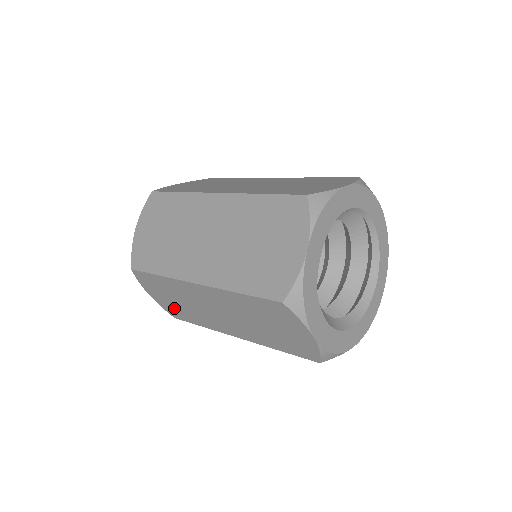
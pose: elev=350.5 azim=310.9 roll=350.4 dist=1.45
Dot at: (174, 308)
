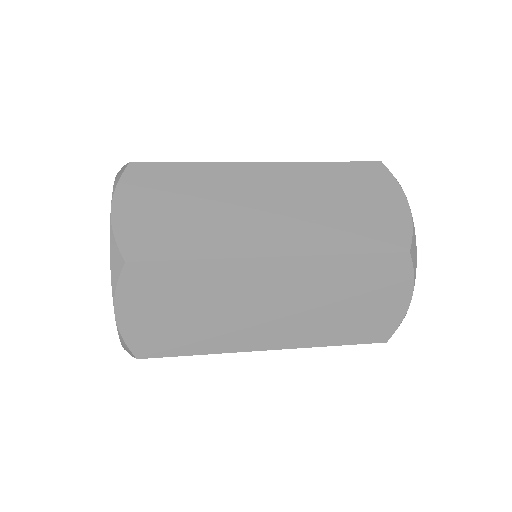
Dot at: (162, 332)
